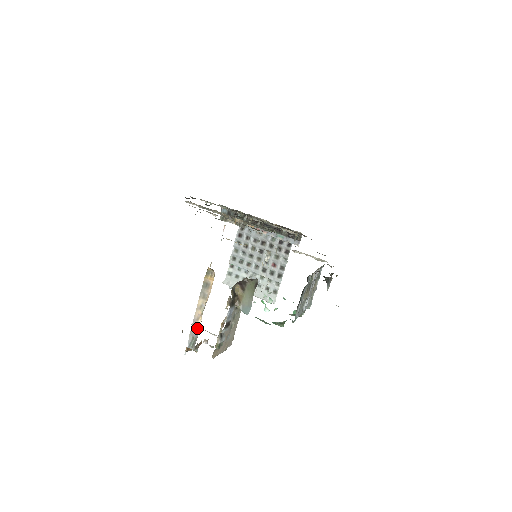
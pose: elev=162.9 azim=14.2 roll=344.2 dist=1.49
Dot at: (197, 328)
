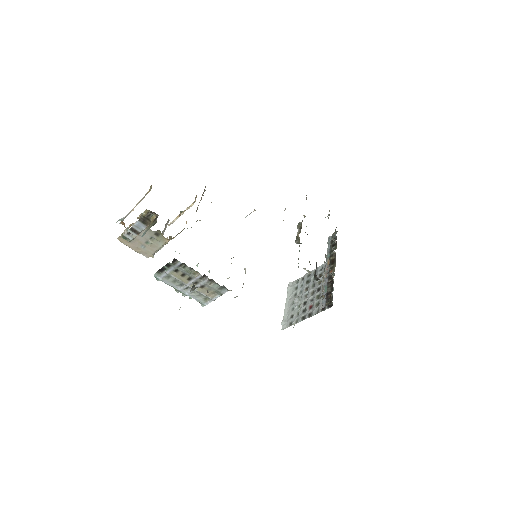
Dot at: occluded
